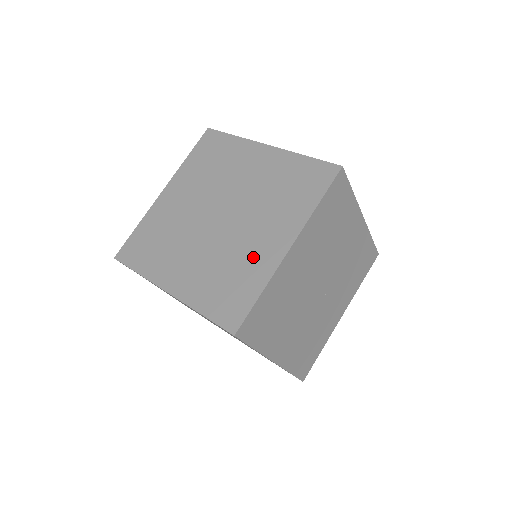
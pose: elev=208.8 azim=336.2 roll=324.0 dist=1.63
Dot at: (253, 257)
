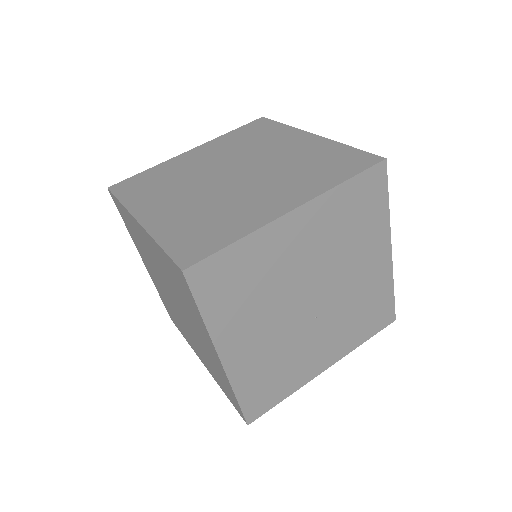
Dot at: (247, 210)
